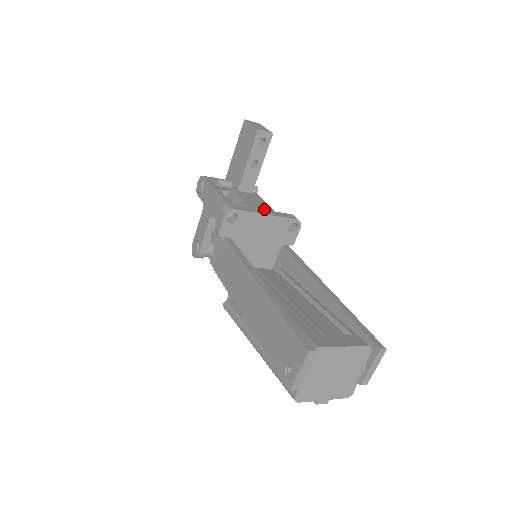
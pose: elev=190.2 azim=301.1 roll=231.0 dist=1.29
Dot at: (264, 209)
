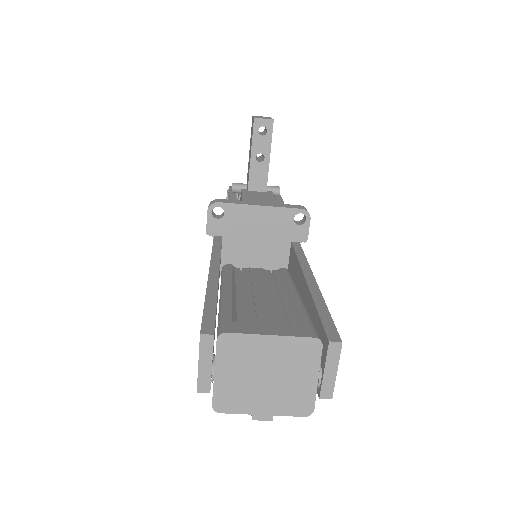
Dot at: (262, 202)
